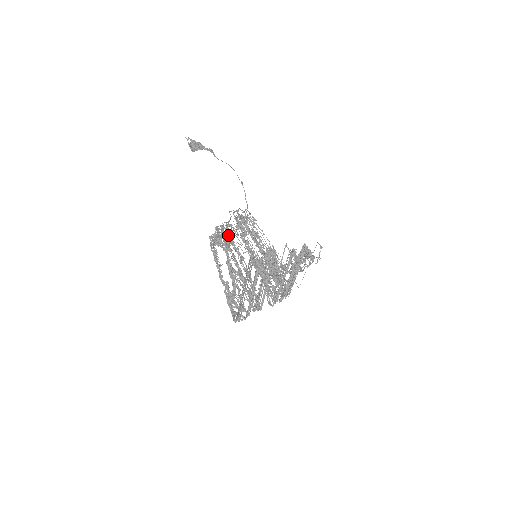
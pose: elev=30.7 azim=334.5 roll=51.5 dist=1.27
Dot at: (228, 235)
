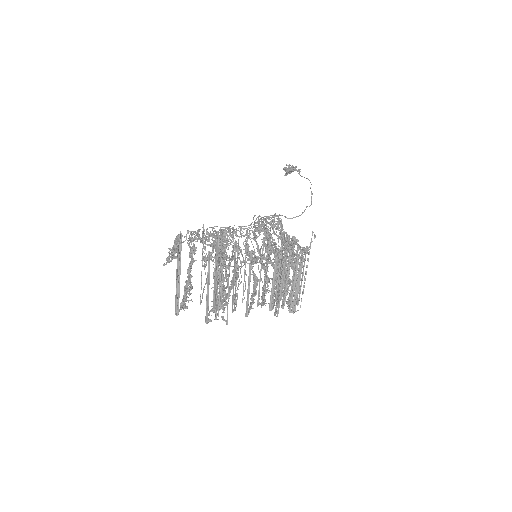
Dot at: (221, 233)
